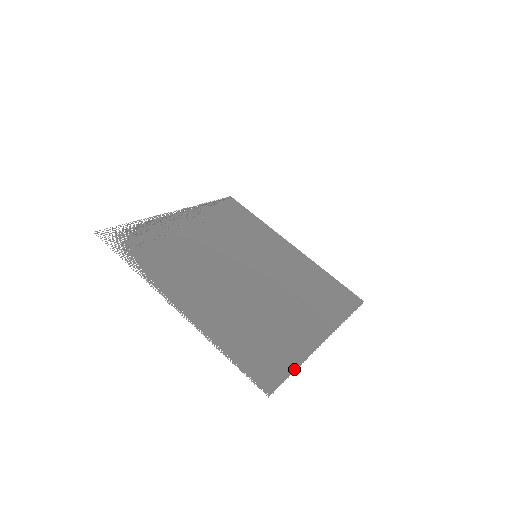
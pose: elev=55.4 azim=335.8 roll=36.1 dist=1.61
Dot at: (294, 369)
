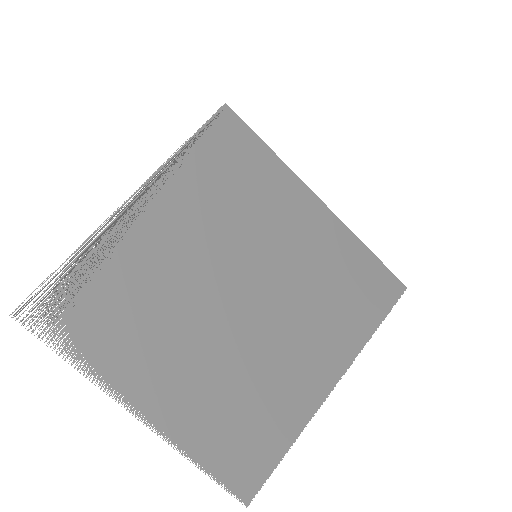
Dot at: (282, 455)
